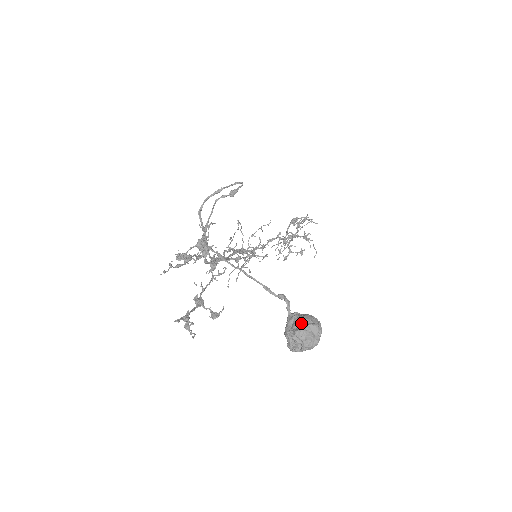
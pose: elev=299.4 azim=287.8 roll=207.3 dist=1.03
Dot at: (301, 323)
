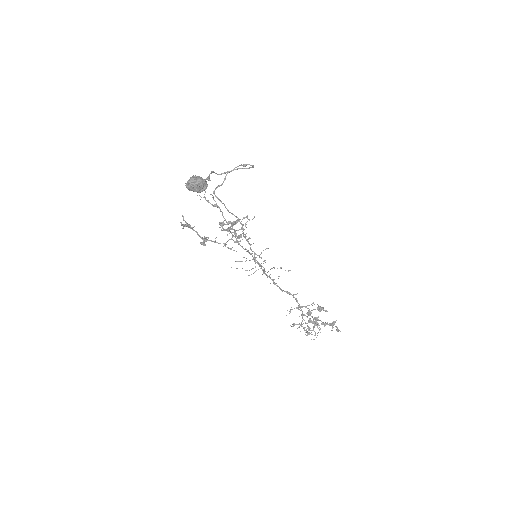
Dot at: (199, 177)
